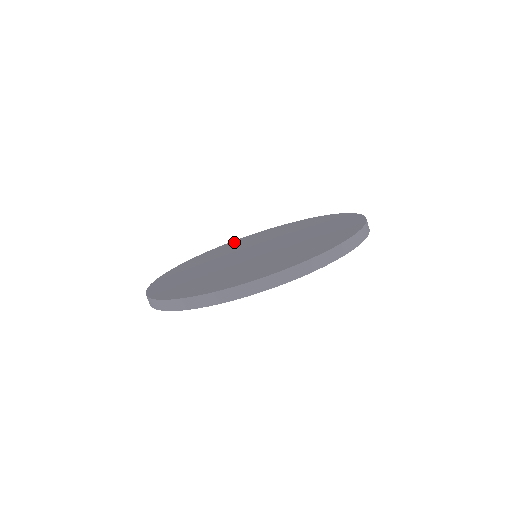
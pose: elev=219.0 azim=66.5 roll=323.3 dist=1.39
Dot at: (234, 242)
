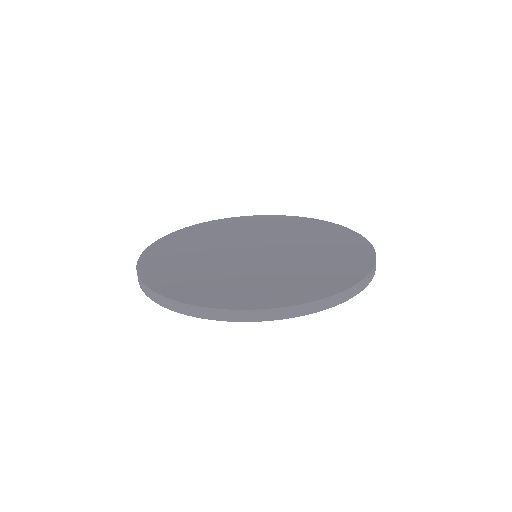
Dot at: (243, 219)
